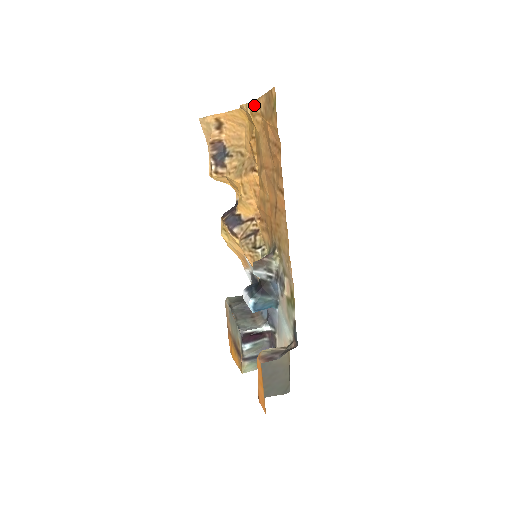
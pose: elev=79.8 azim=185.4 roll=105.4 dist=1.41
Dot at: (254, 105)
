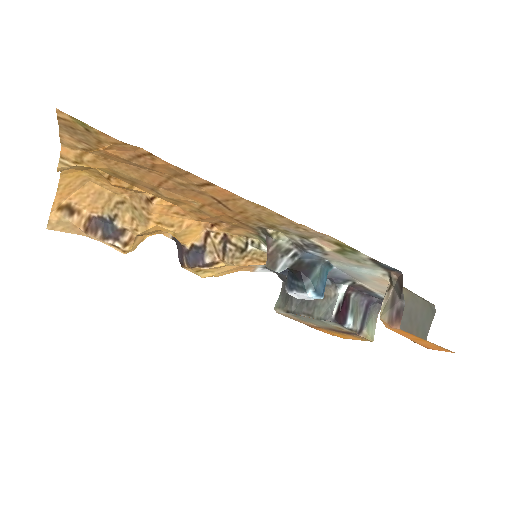
Dot at: (67, 153)
